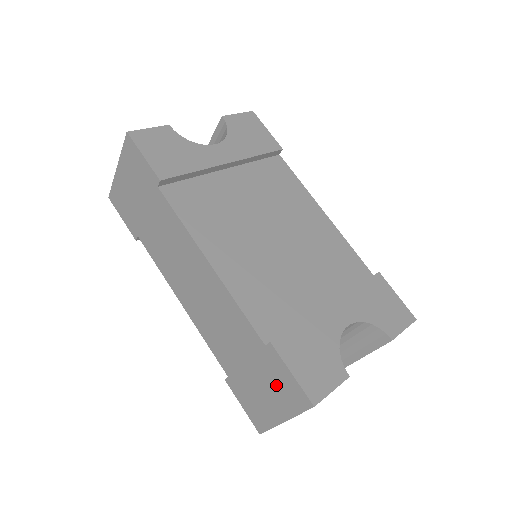
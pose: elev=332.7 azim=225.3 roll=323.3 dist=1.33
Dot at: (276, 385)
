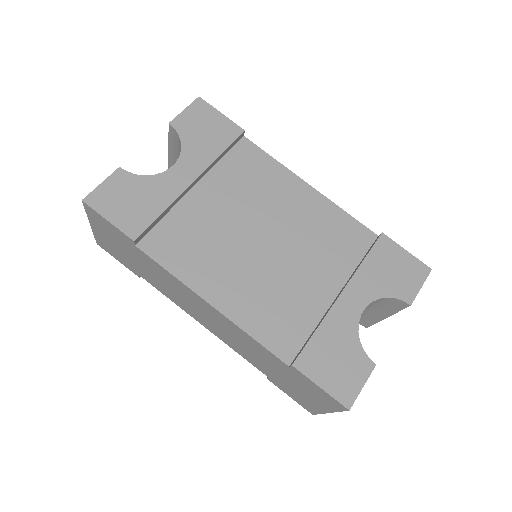
Dot at: (311, 391)
